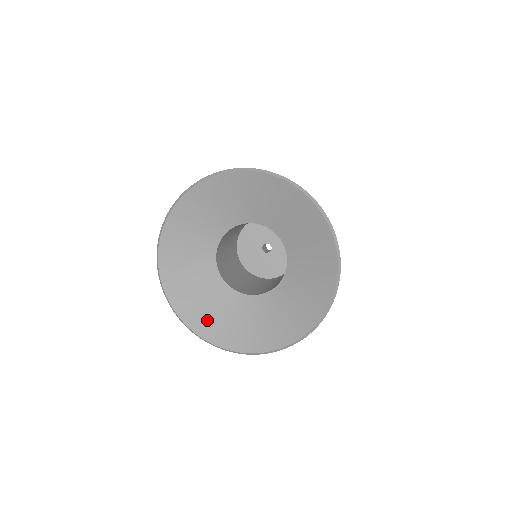
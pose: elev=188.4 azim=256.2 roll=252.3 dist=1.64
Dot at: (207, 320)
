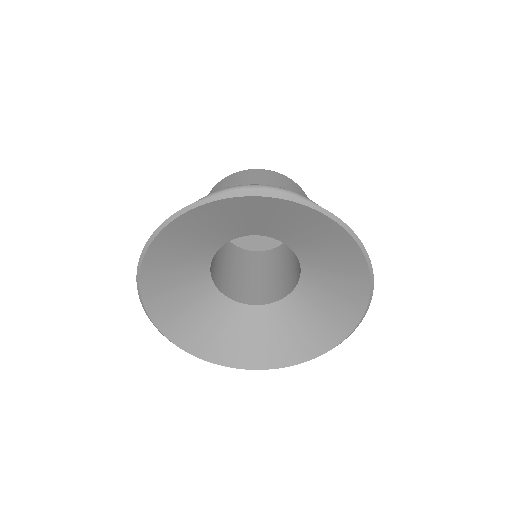
Dot at: (209, 341)
